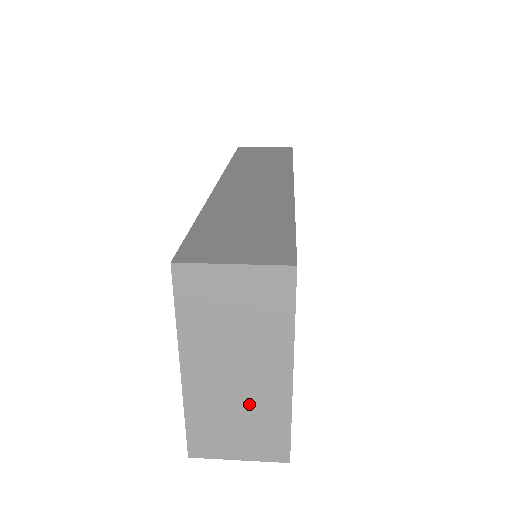
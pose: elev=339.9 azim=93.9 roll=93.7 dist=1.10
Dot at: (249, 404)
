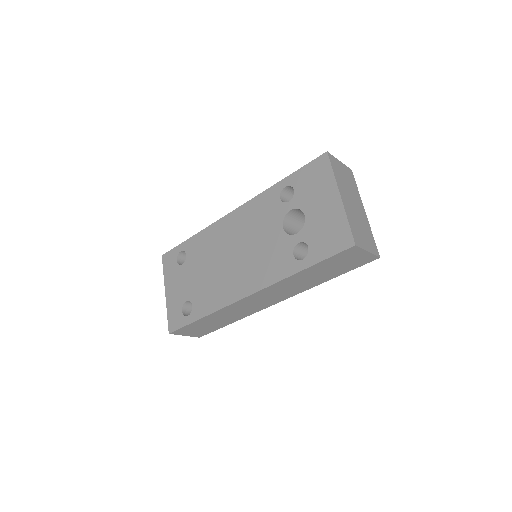
Dot at: (361, 221)
